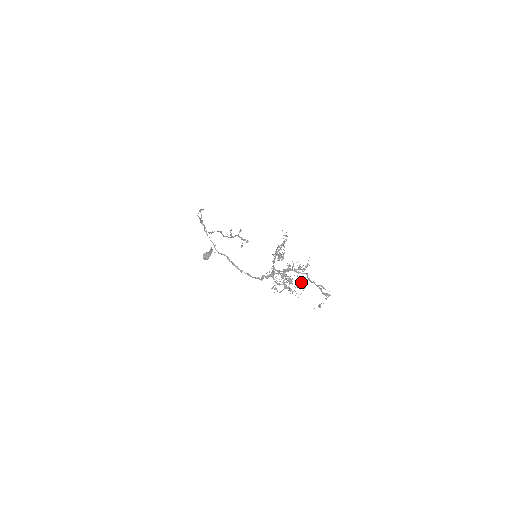
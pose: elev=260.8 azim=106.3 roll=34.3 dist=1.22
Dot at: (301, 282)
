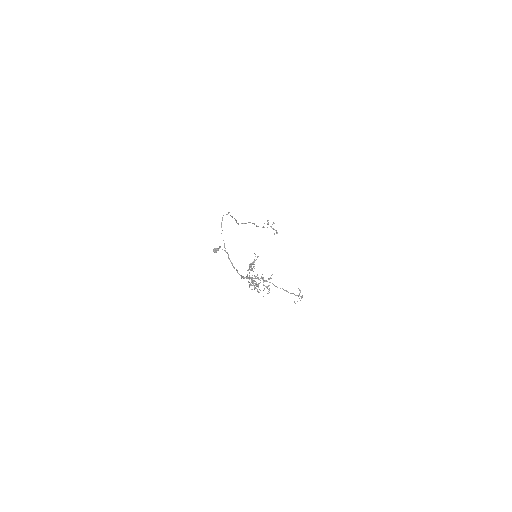
Dot at: occluded
